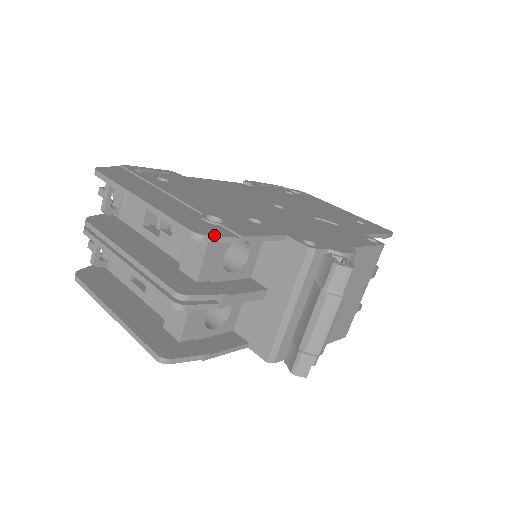
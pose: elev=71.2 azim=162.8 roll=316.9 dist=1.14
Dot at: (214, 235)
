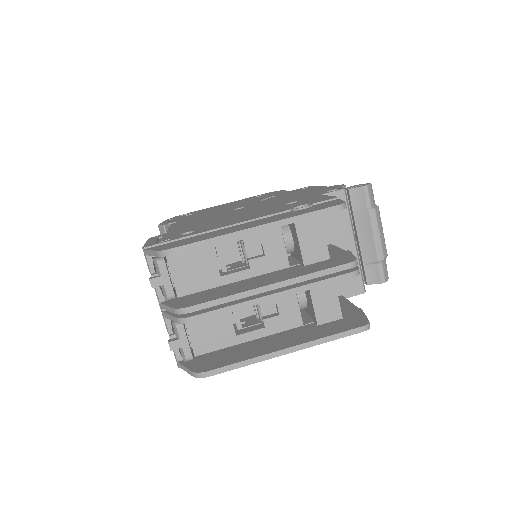
Dot at: (342, 201)
